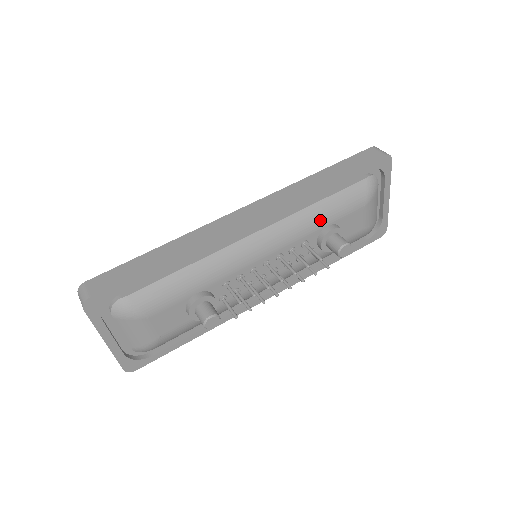
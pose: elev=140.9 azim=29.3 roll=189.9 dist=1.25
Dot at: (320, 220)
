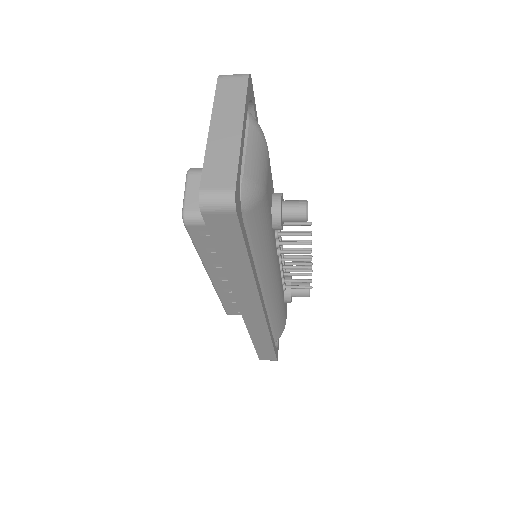
Dot at: occluded
